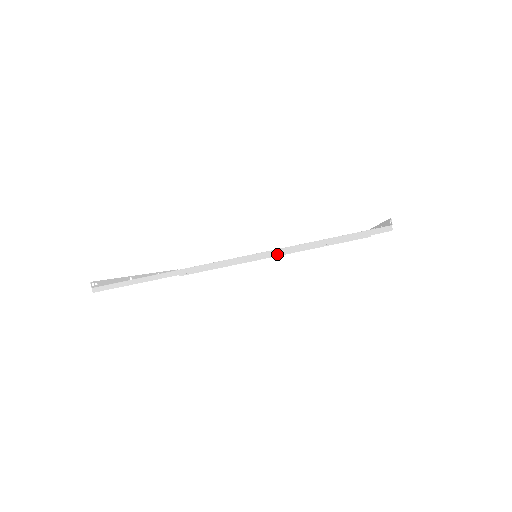
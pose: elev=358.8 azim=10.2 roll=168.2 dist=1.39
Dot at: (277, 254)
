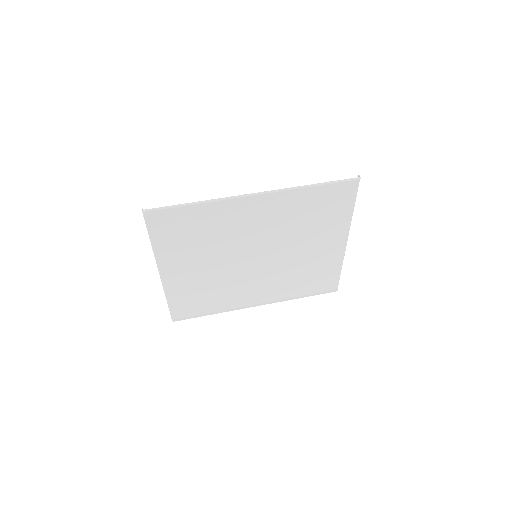
Dot at: (287, 190)
